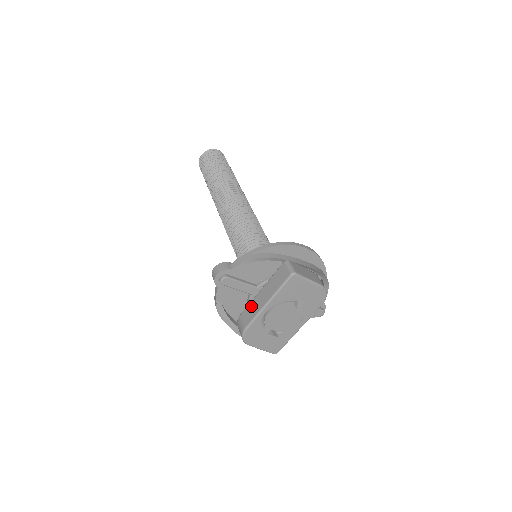
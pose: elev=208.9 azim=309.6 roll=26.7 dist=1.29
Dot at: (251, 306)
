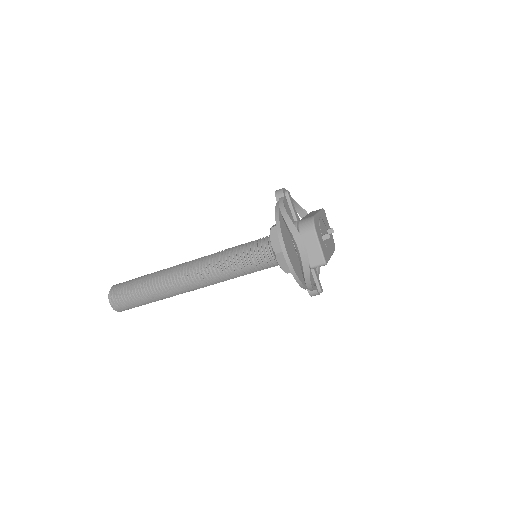
Dot at: (305, 217)
